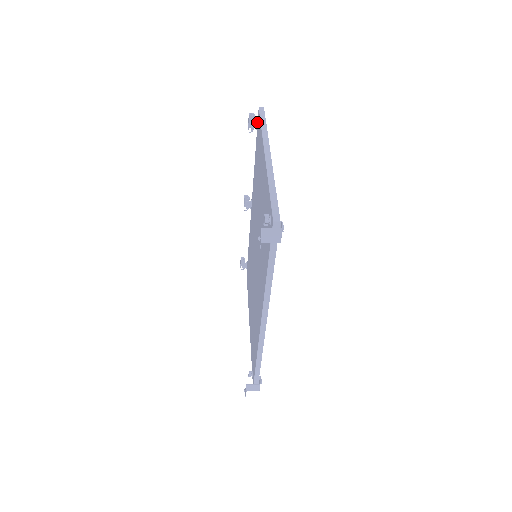
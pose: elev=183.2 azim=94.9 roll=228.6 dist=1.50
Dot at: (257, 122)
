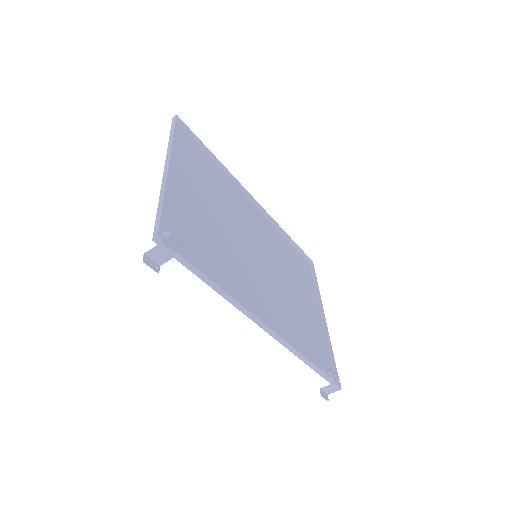
Dot at: (183, 131)
